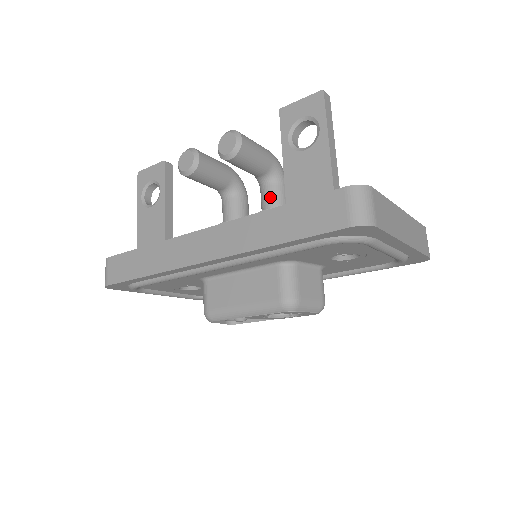
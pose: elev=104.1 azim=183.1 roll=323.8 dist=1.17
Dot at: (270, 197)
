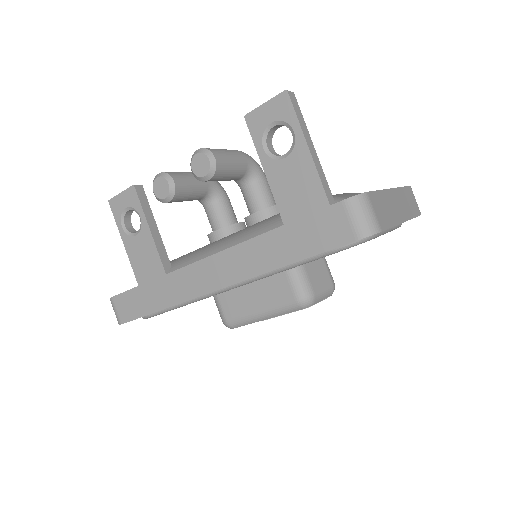
Dot at: (254, 198)
